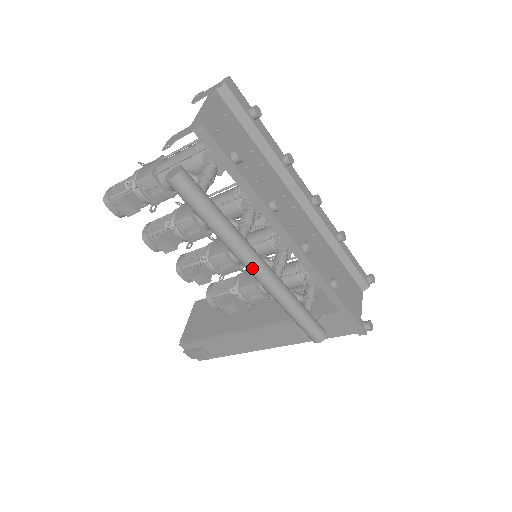
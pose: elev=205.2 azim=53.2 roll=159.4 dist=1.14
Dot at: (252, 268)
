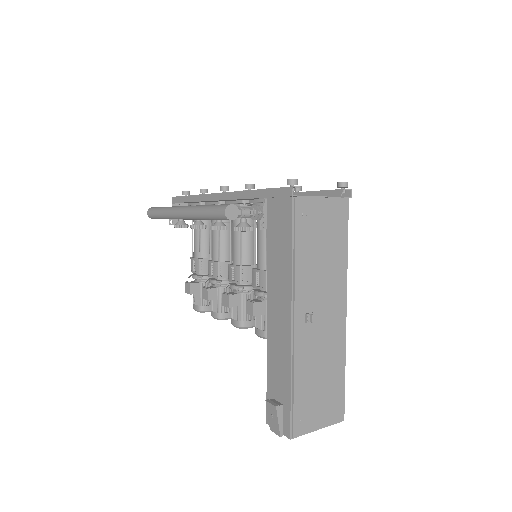
Dot at: (177, 212)
